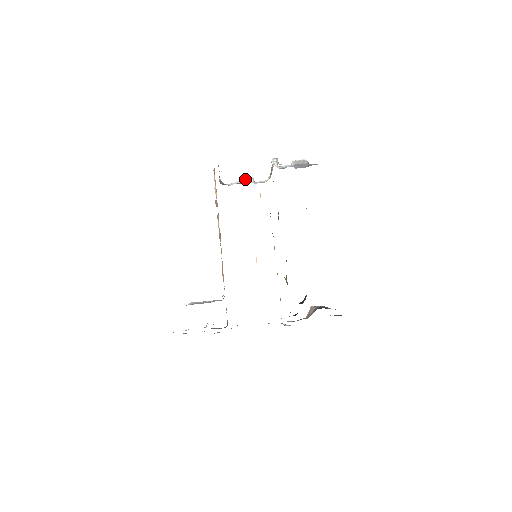
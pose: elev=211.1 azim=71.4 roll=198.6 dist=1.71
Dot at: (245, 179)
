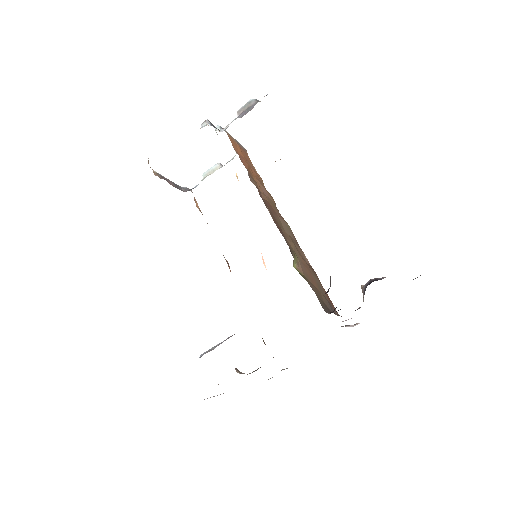
Dot at: (210, 169)
